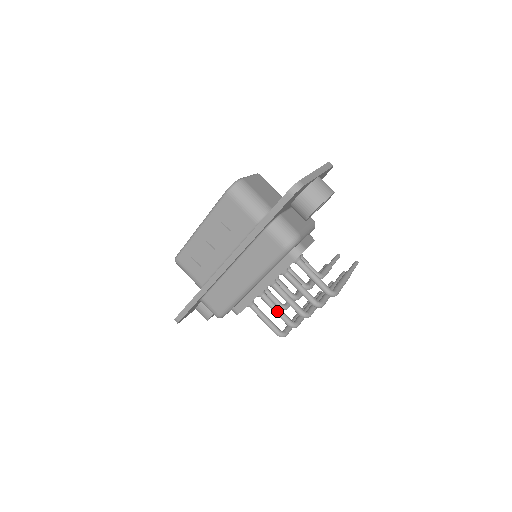
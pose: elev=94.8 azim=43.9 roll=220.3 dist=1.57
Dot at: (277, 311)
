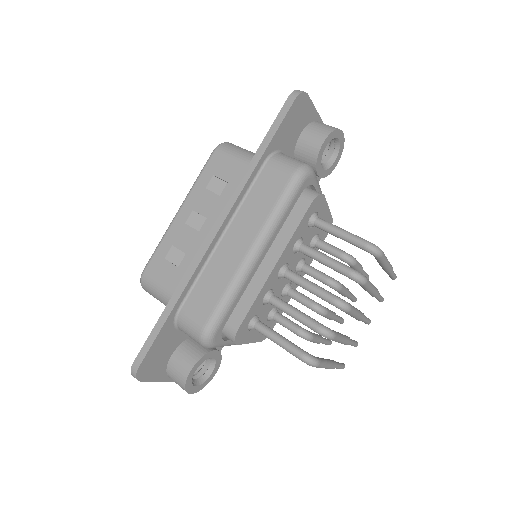
Dot at: (297, 312)
